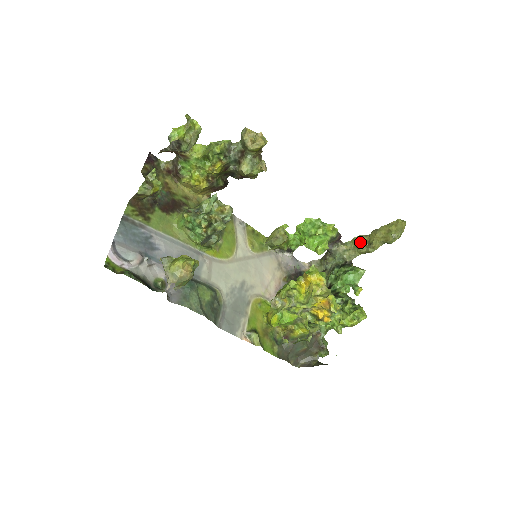
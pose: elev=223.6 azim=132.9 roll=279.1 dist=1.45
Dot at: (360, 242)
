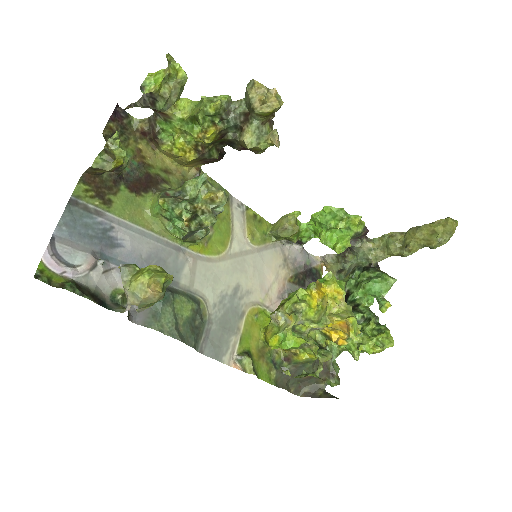
Dot at: (392, 241)
